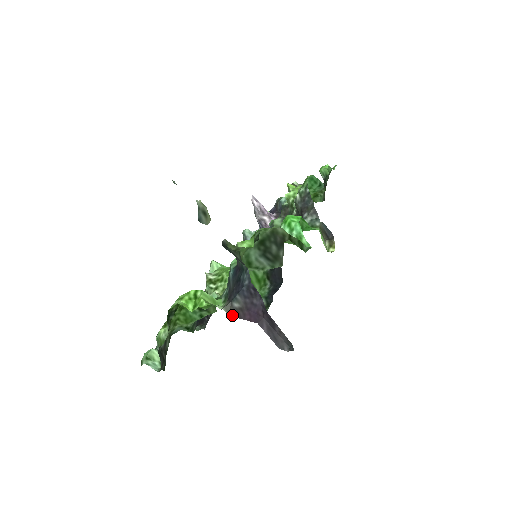
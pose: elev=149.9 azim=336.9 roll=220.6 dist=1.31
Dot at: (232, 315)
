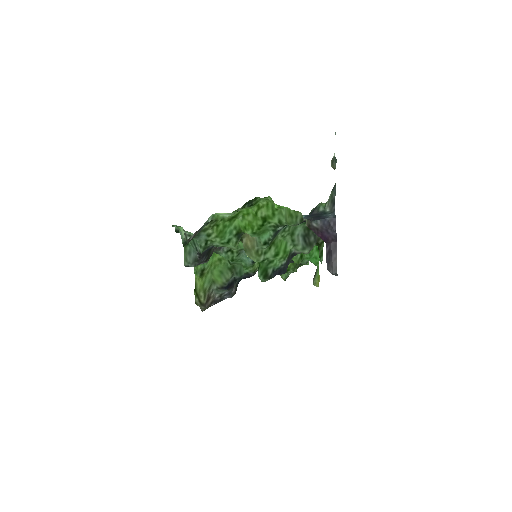
Dot at: (309, 227)
